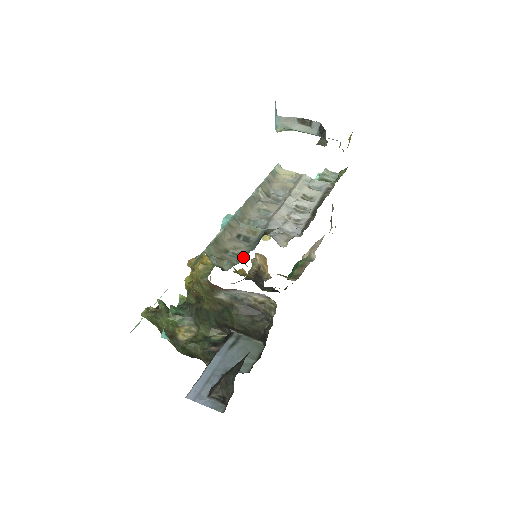
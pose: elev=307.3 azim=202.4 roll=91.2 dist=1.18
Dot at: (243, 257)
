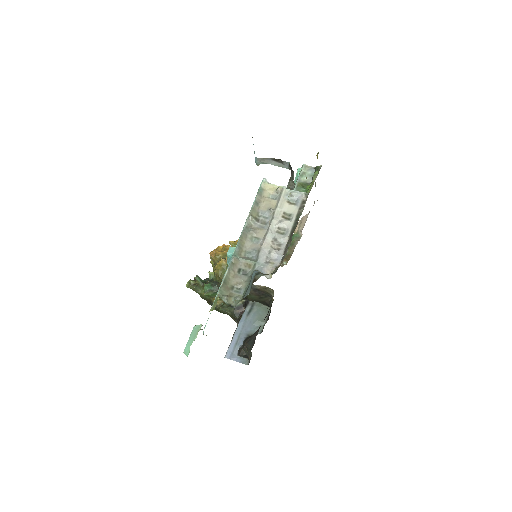
Dot at: (243, 292)
